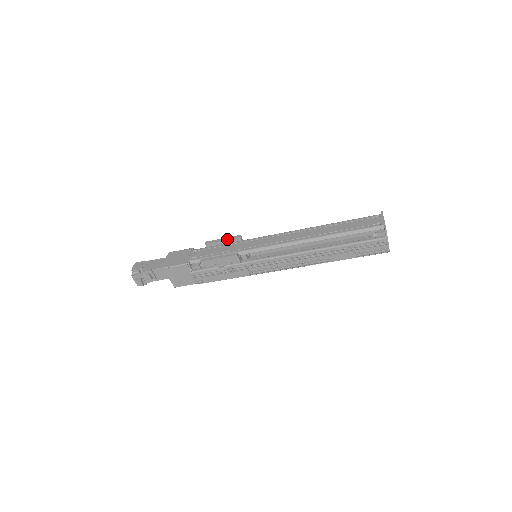
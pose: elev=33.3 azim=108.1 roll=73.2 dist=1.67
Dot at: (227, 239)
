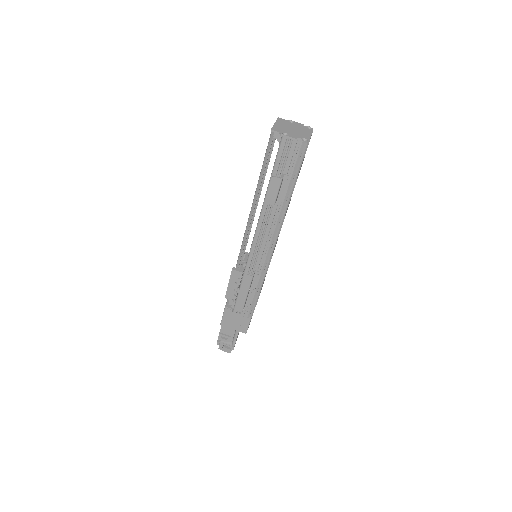
Dot at: occluded
